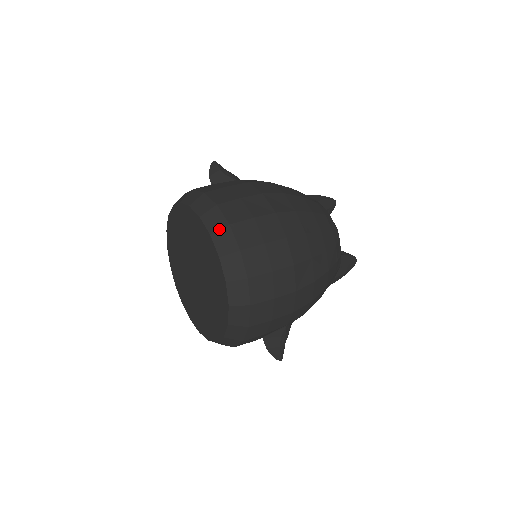
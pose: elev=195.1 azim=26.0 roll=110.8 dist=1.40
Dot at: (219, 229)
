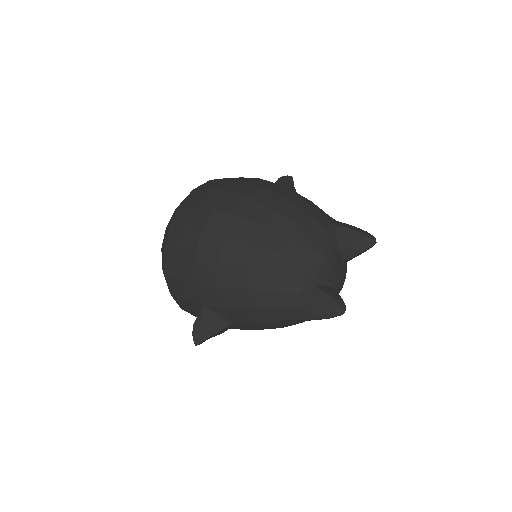
Dot at: occluded
